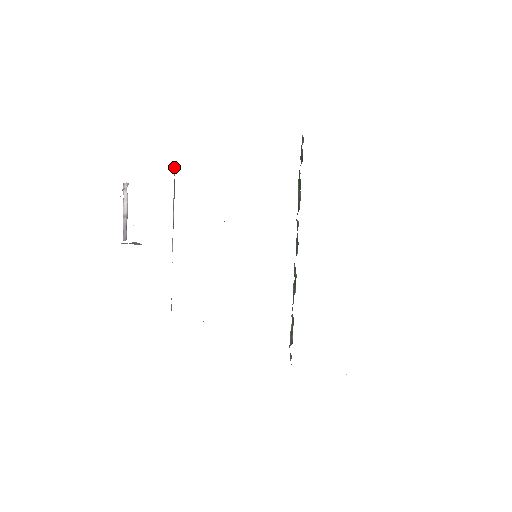
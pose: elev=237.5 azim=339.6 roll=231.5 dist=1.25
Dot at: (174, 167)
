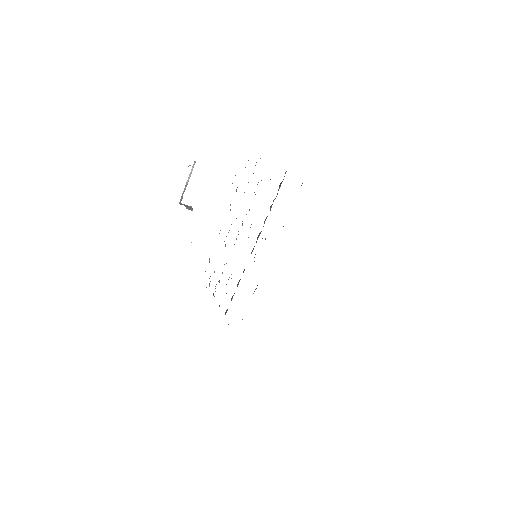
Dot at: occluded
